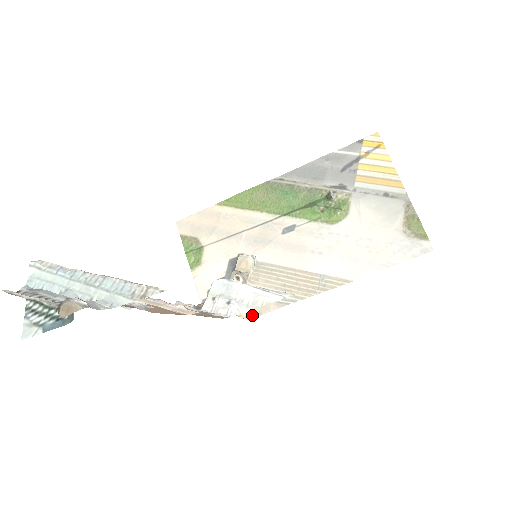
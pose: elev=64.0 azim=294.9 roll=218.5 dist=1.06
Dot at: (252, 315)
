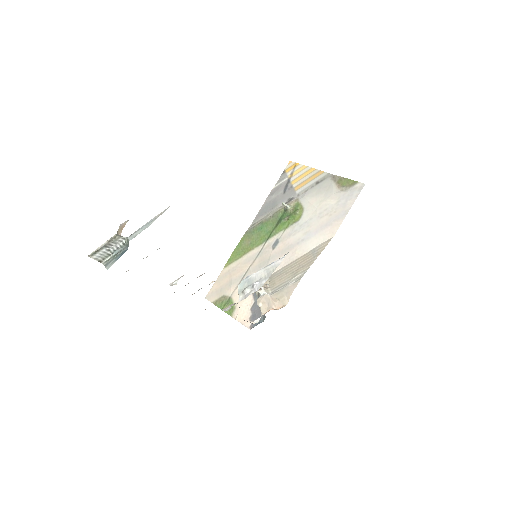
Dot at: (284, 304)
